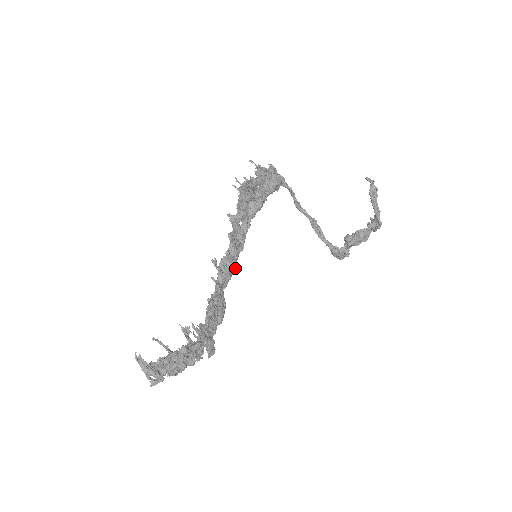
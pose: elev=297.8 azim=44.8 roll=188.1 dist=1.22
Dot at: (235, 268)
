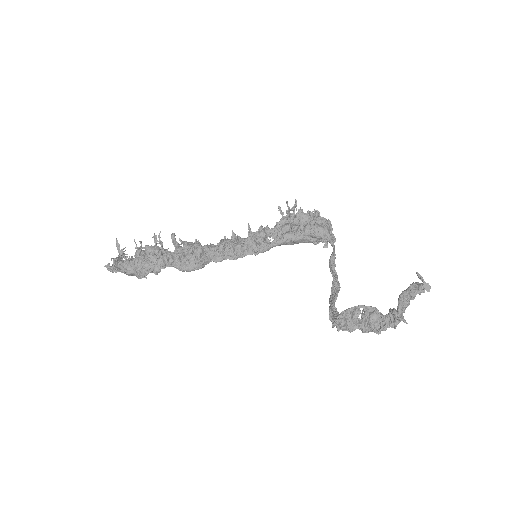
Dot at: (234, 254)
